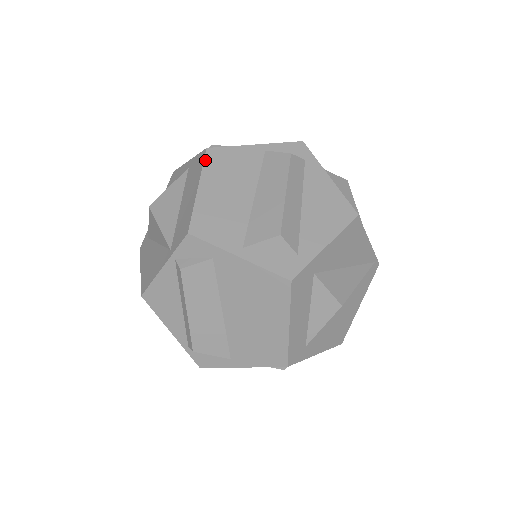
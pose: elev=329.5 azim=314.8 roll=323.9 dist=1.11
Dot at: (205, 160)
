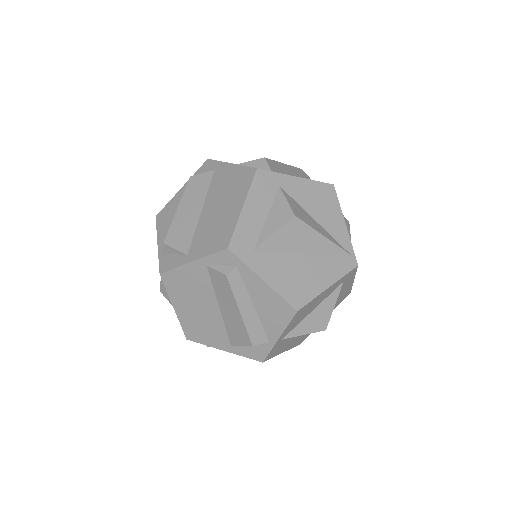
Dot at: occluded
